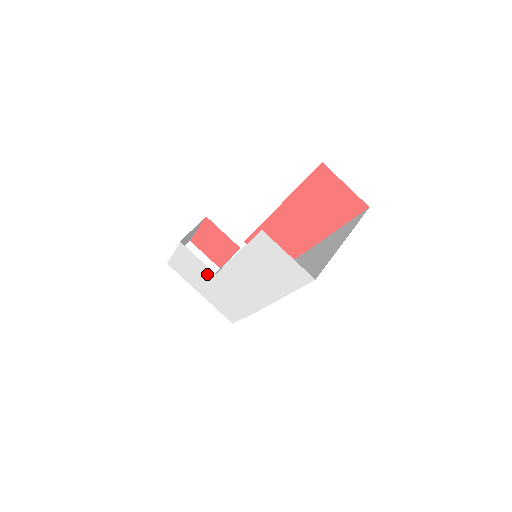
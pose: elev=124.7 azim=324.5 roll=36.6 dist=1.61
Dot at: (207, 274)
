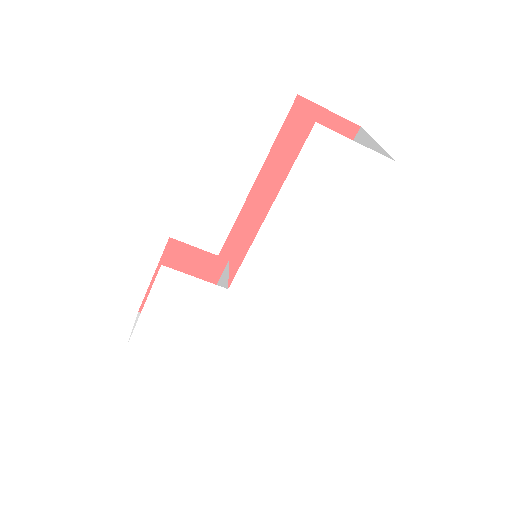
Dot at: (210, 303)
